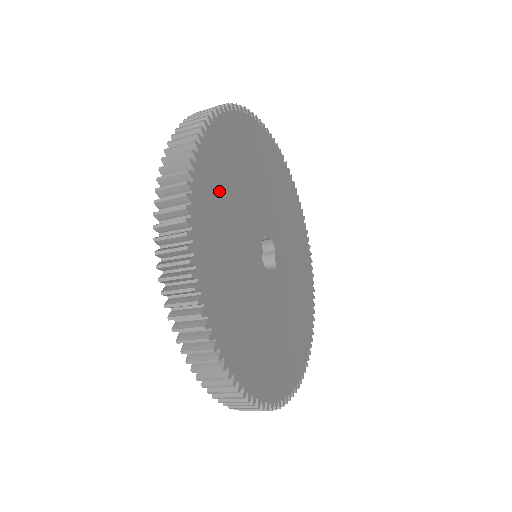
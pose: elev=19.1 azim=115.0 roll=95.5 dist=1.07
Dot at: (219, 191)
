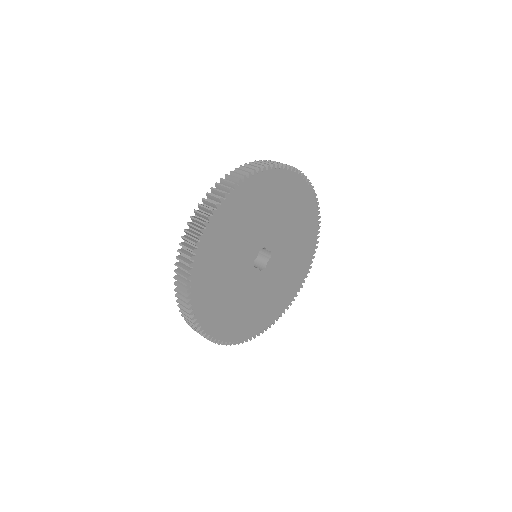
Dot at: (236, 217)
